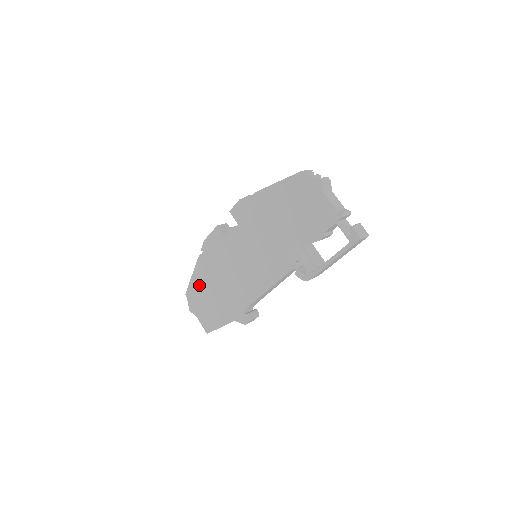
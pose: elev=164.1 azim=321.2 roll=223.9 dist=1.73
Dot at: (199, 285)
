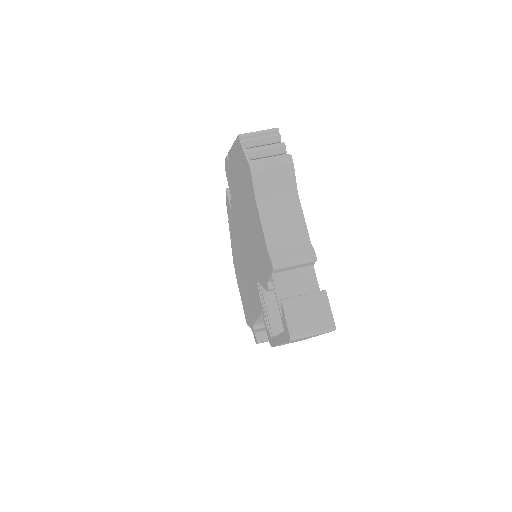
Dot at: occluded
